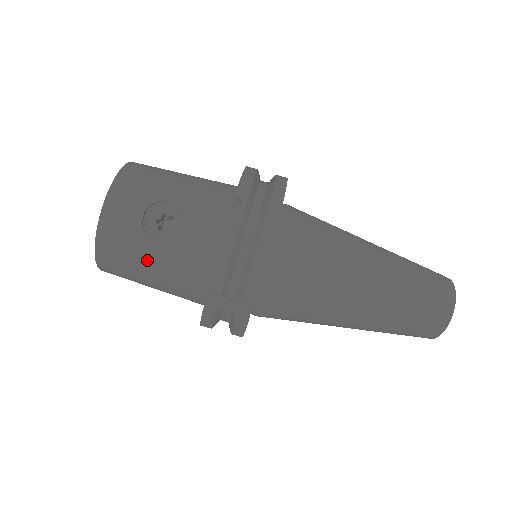
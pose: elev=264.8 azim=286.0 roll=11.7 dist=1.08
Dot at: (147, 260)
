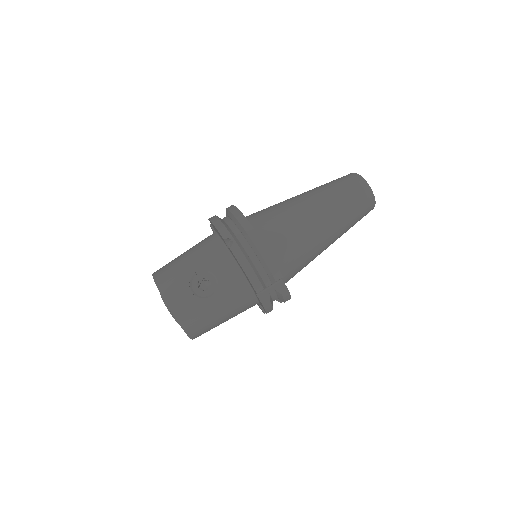
Dot at: (213, 310)
